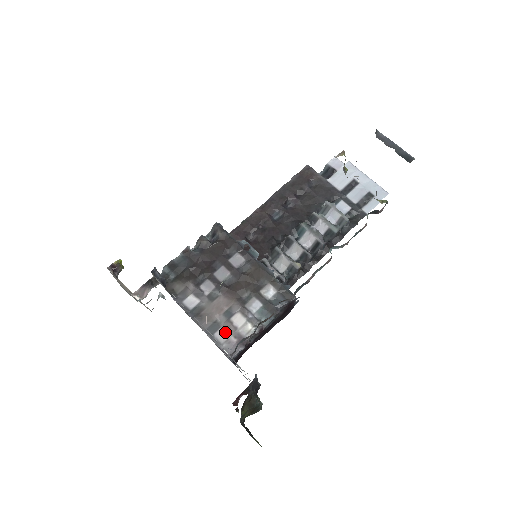
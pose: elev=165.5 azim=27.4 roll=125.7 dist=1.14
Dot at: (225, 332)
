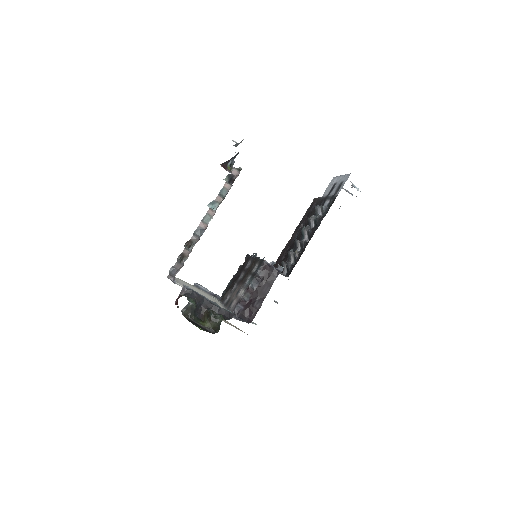
Dot at: (234, 302)
